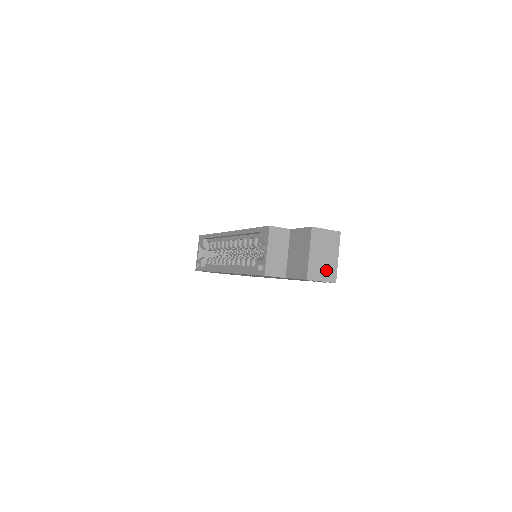
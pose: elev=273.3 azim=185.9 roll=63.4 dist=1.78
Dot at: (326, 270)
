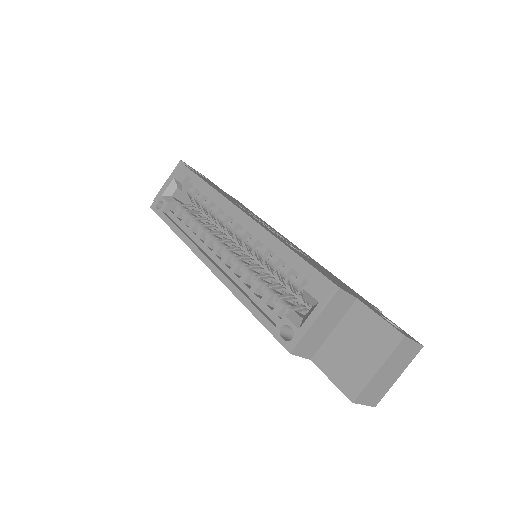
Dot at: (378, 391)
